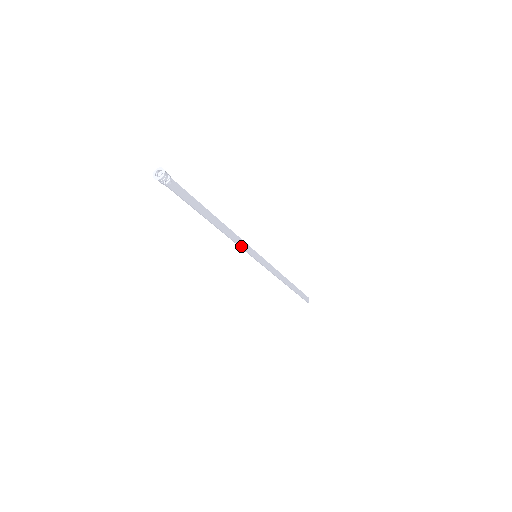
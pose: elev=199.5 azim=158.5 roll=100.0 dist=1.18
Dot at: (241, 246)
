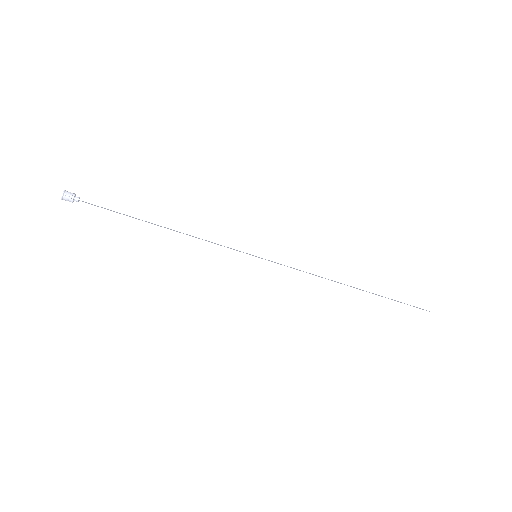
Dot at: (219, 244)
